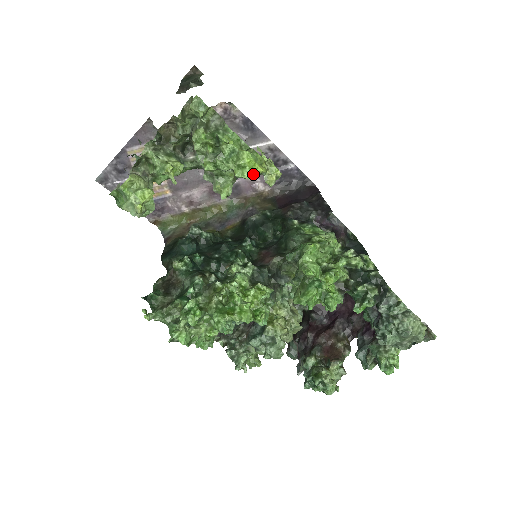
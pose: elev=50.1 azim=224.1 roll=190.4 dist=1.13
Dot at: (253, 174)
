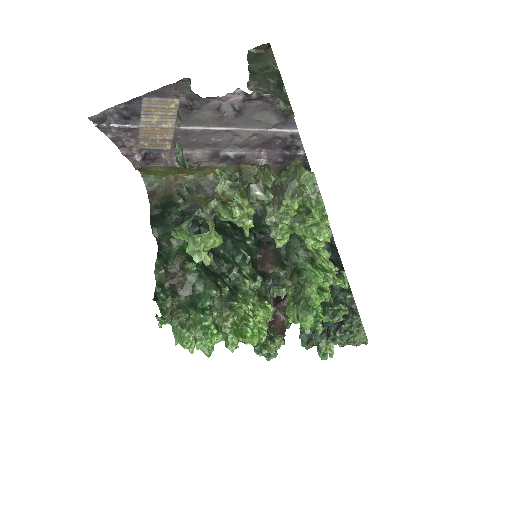
Dot at: occluded
